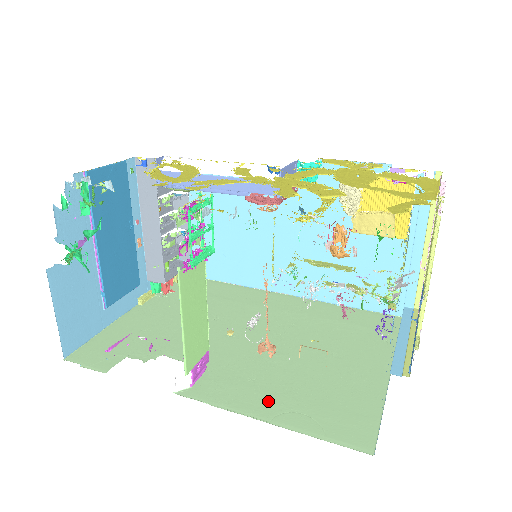
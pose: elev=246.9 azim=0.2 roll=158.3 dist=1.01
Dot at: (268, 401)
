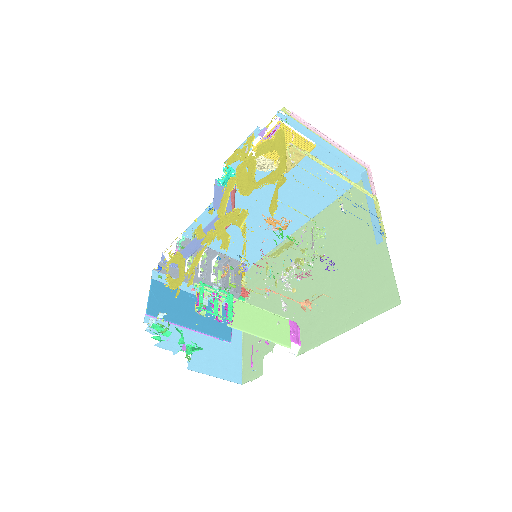
Dot at: (337, 318)
